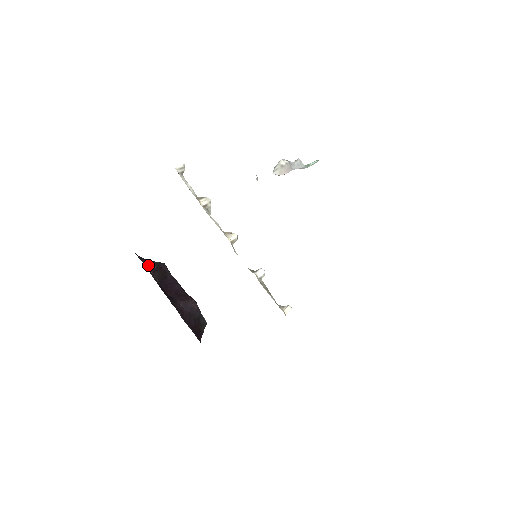
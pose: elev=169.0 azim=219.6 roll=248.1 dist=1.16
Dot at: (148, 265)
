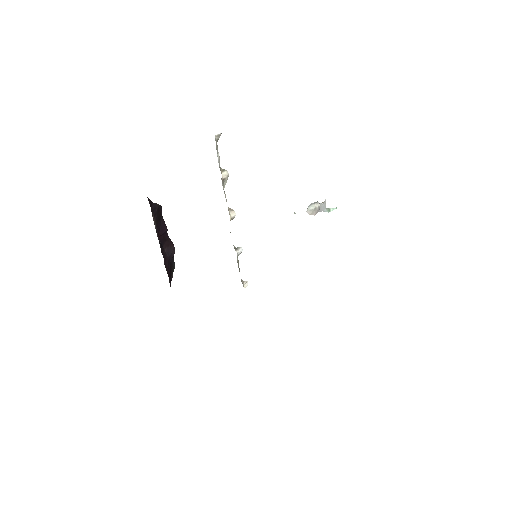
Dot at: (152, 208)
